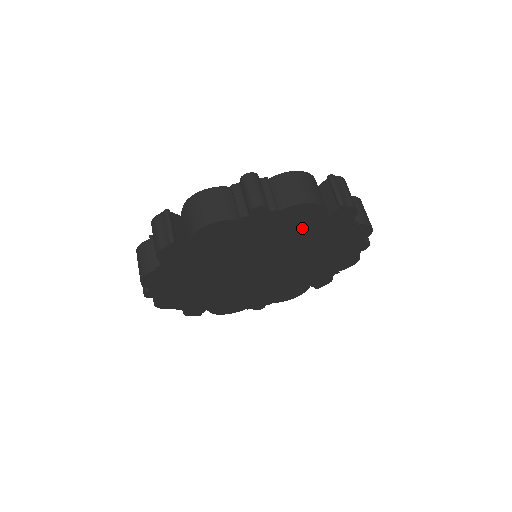
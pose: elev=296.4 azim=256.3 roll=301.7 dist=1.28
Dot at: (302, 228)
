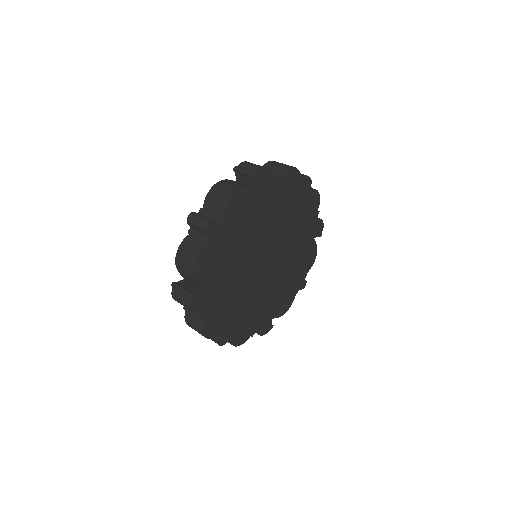
Dot at: (252, 212)
